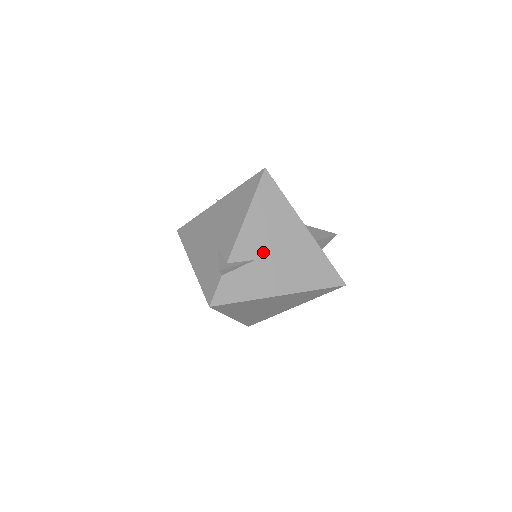
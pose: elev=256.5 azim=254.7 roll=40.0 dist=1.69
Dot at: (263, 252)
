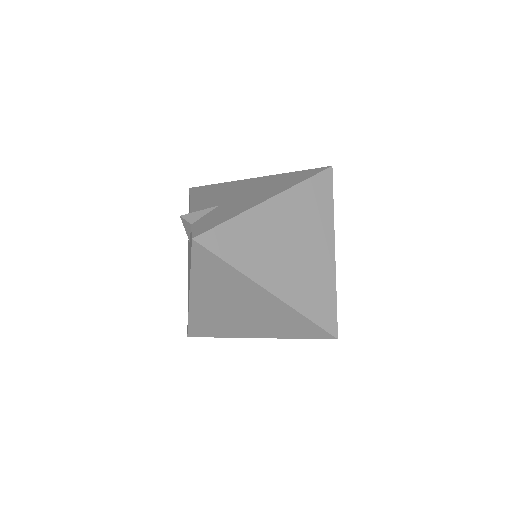
Dot at: (224, 200)
